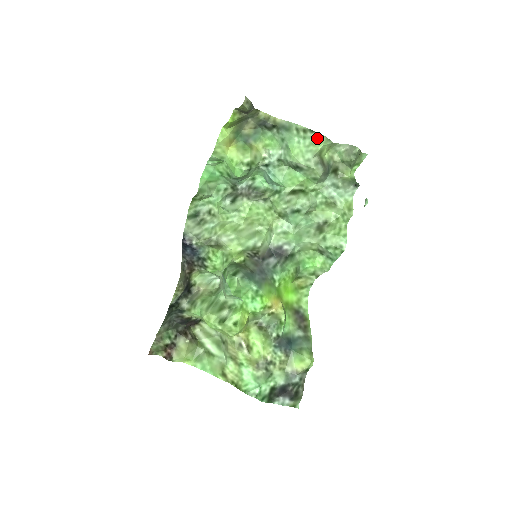
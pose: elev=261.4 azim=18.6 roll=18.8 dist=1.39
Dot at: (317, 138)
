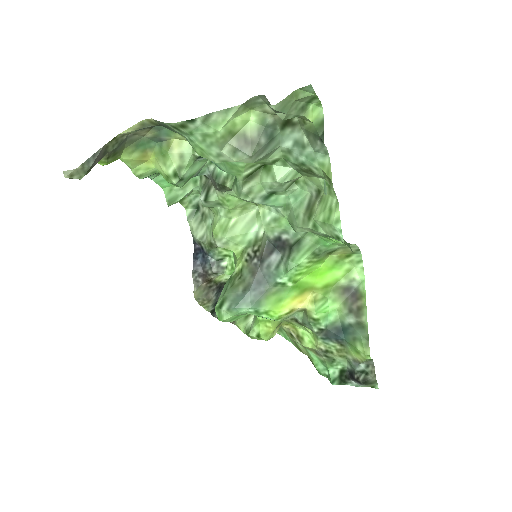
Dot at: (206, 124)
